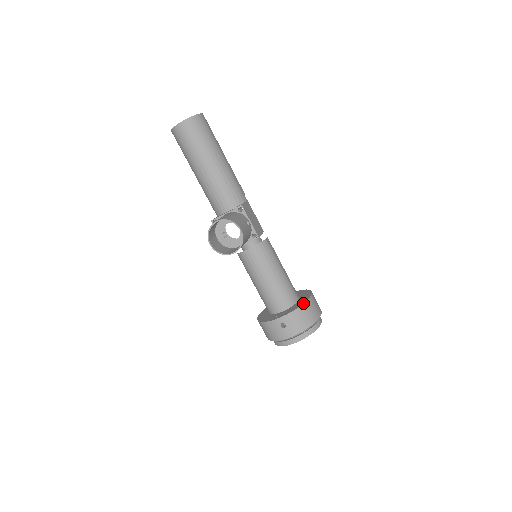
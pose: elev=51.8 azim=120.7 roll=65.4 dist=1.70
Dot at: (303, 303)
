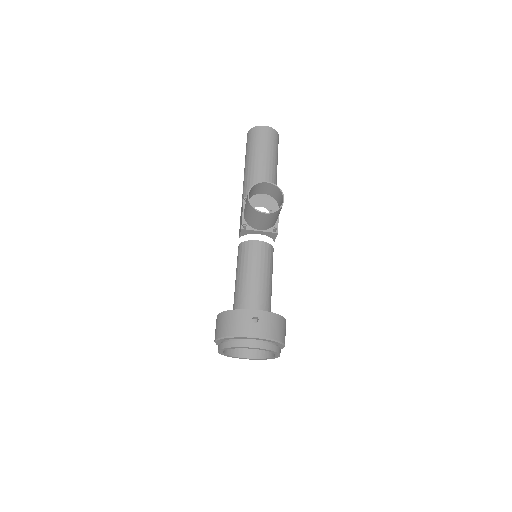
Dot at: occluded
